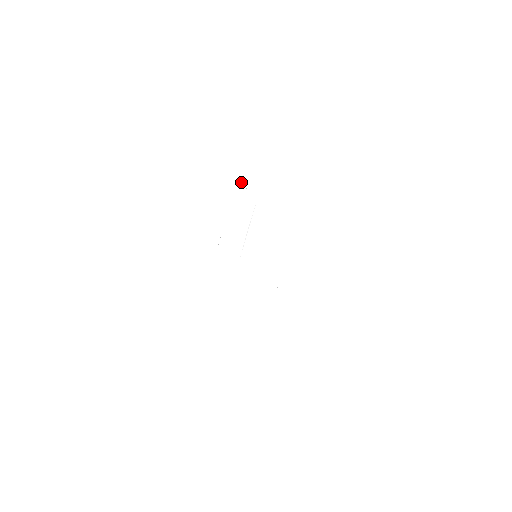
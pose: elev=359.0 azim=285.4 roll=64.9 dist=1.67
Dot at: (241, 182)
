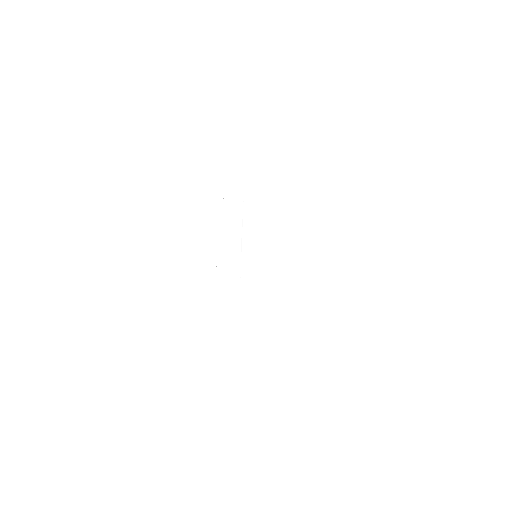
Dot at: (223, 198)
